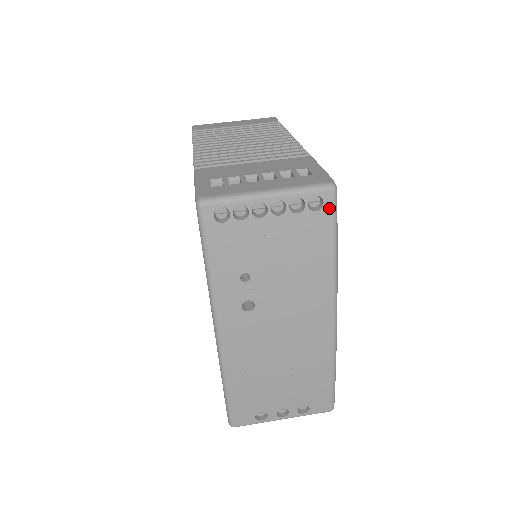
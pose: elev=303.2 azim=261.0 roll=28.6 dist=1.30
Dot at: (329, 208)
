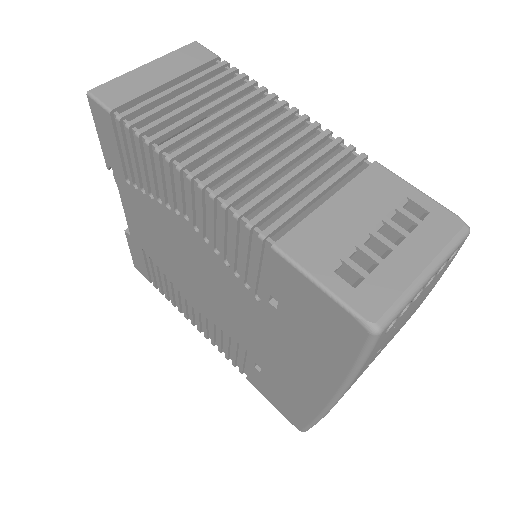
Dot at: (458, 250)
